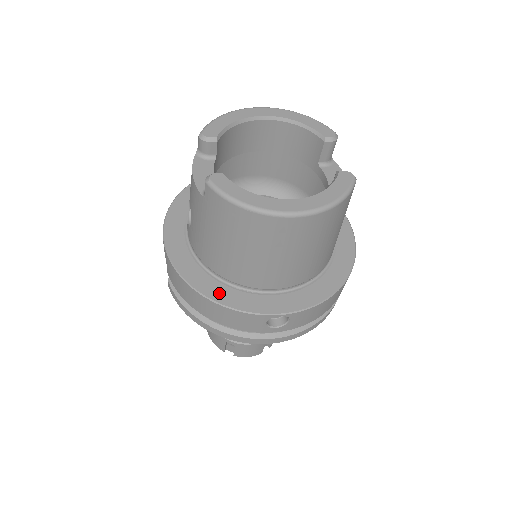
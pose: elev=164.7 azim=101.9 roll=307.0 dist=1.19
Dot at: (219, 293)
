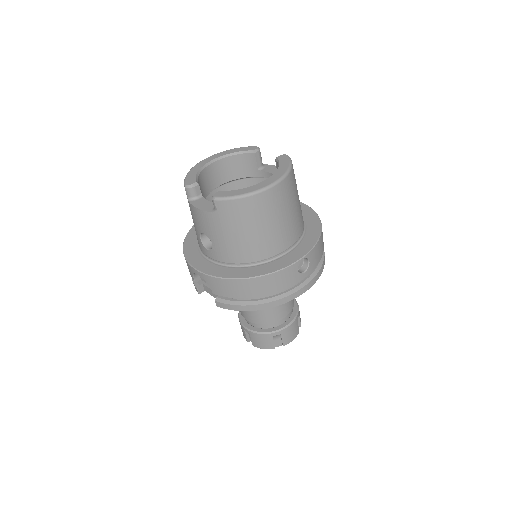
Dot at: (259, 271)
